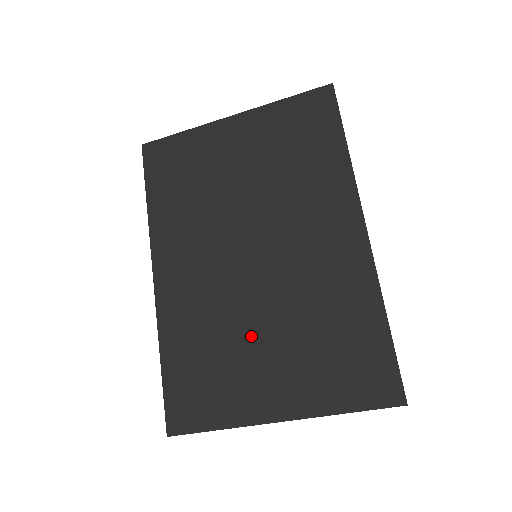
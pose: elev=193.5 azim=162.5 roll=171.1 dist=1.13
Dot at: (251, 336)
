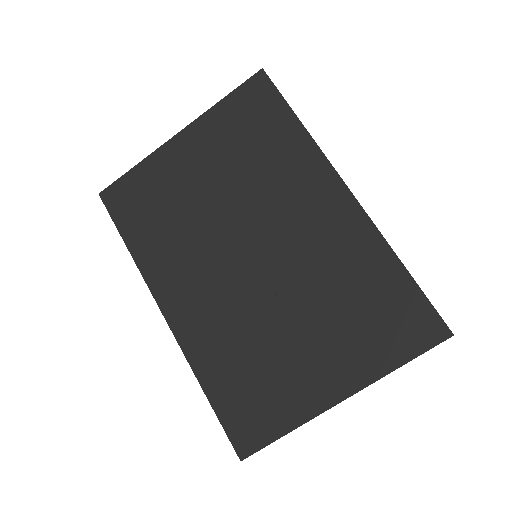
Dot at: (283, 332)
